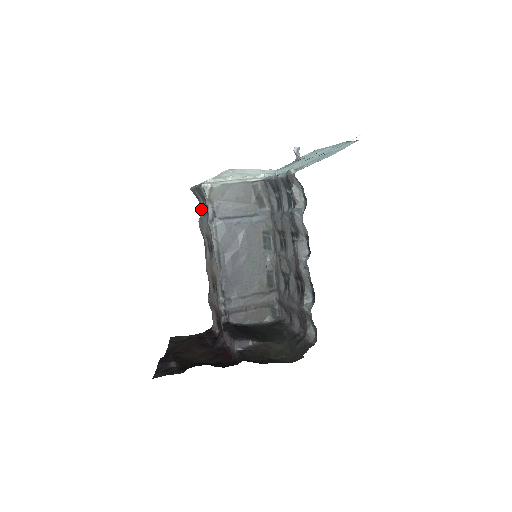
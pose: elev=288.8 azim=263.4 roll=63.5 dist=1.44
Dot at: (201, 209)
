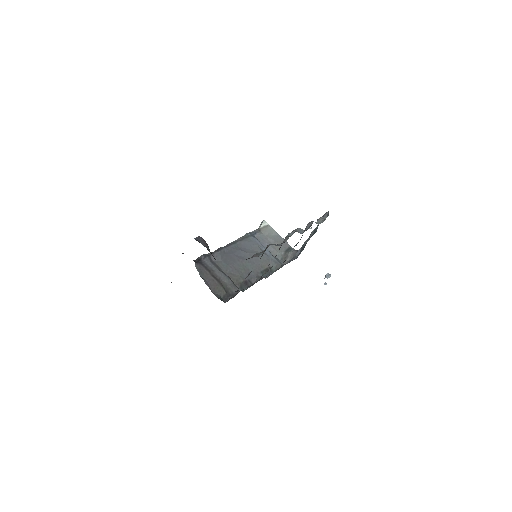
Dot at: occluded
